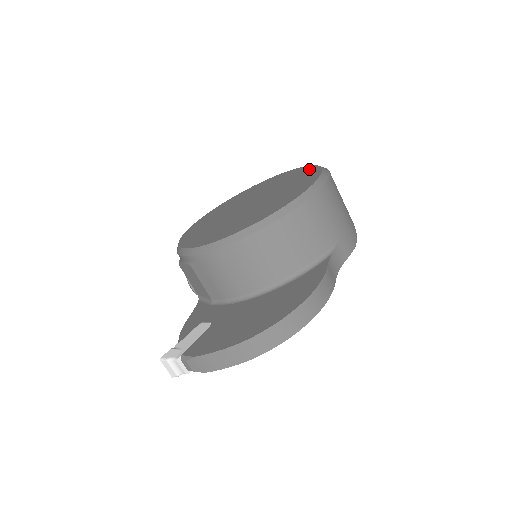
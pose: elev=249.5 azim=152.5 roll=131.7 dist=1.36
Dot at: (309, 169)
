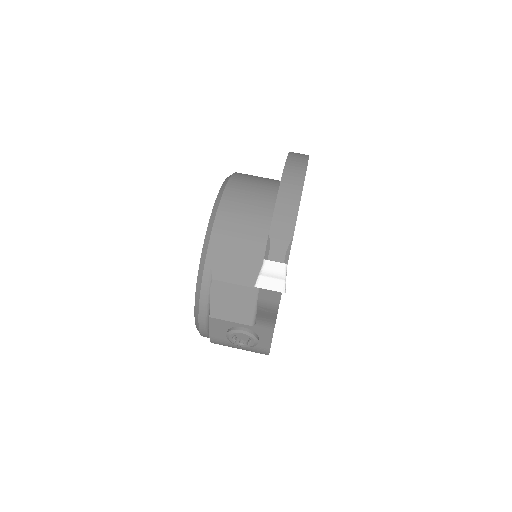
Dot at: occluded
